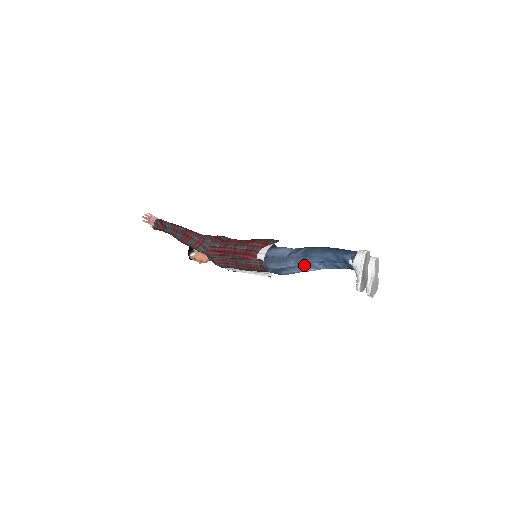
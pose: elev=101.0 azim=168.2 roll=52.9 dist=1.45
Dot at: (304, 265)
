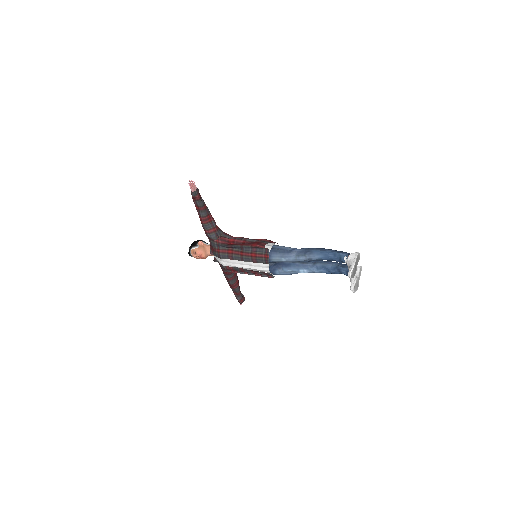
Dot at: (299, 265)
